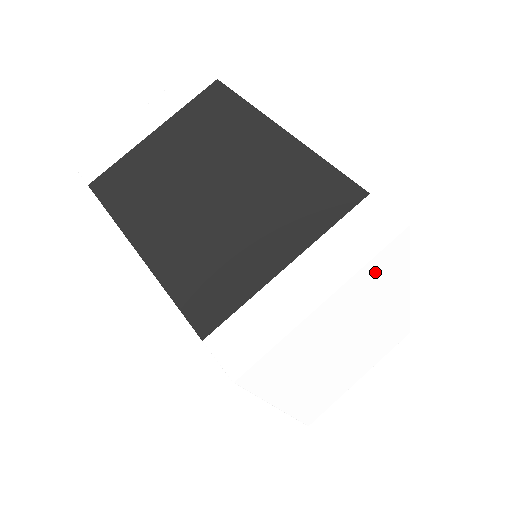
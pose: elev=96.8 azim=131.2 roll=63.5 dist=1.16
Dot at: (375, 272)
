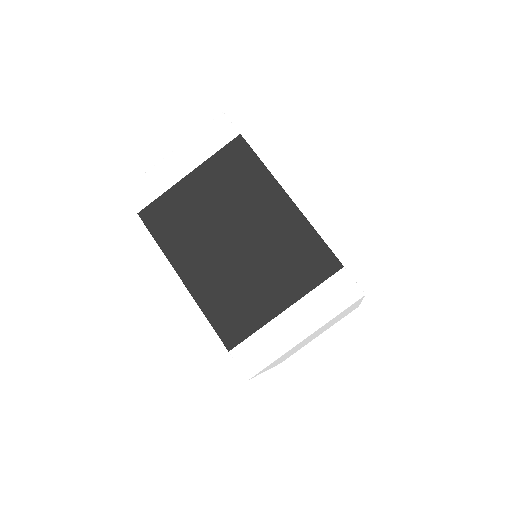
Dot at: occluded
